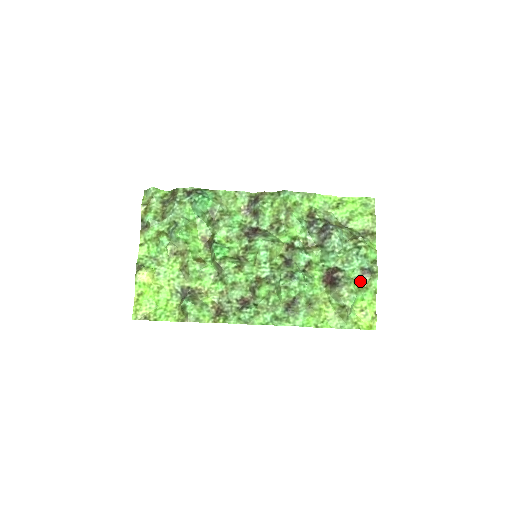
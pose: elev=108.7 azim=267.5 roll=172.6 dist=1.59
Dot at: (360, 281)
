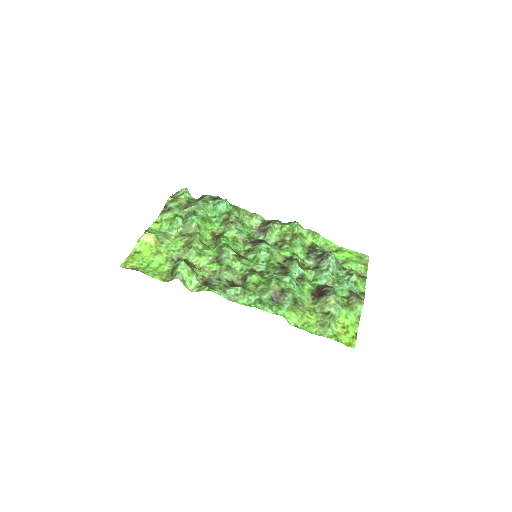
Dot at: (347, 301)
